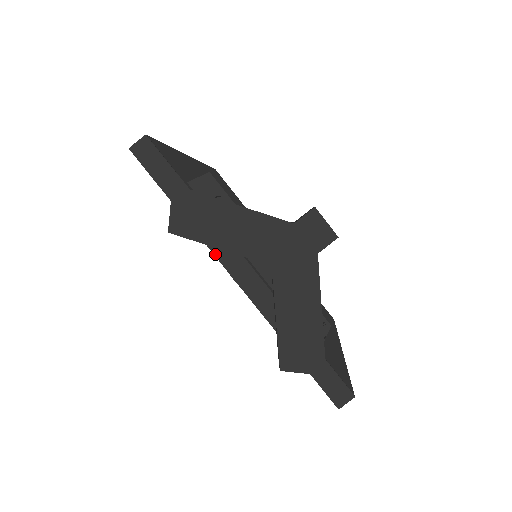
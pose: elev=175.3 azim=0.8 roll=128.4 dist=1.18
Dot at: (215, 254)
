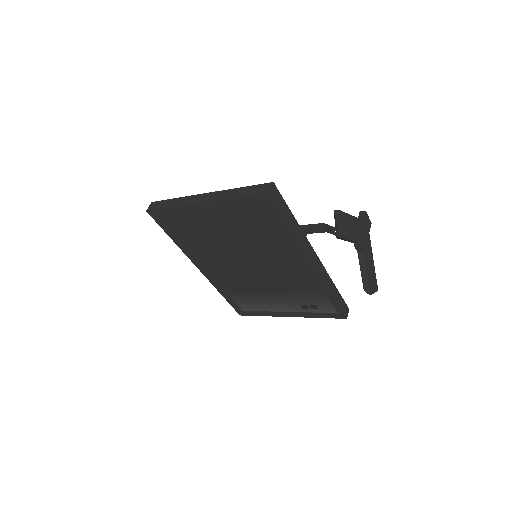
Dot at: (306, 251)
